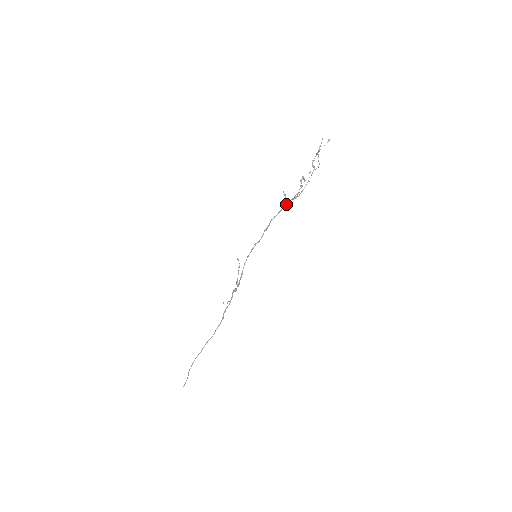
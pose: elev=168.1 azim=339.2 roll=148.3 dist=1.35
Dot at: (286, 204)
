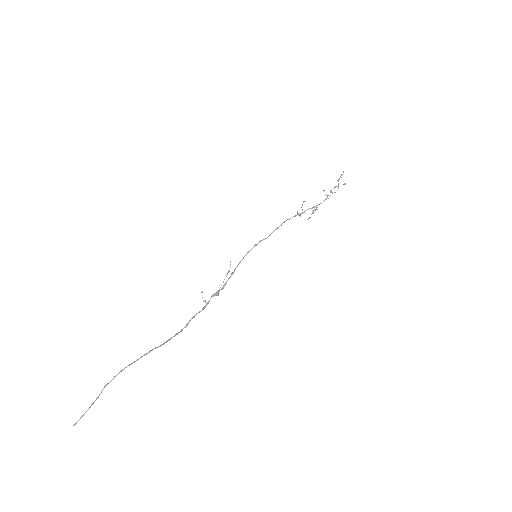
Dot at: (302, 212)
